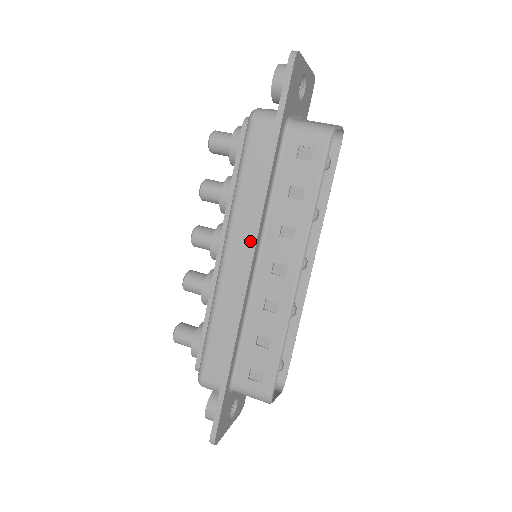
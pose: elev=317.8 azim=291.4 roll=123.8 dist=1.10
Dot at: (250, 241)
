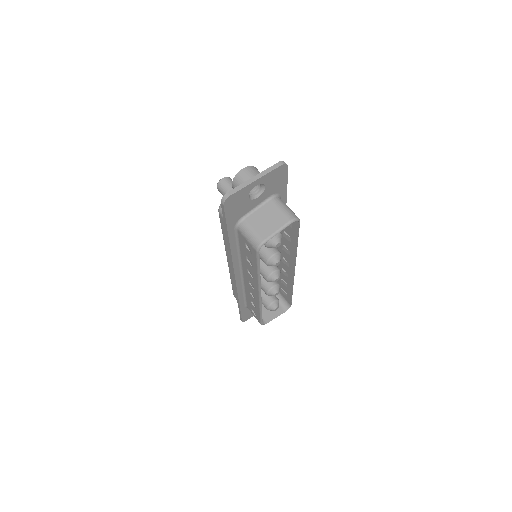
Dot at: occluded
